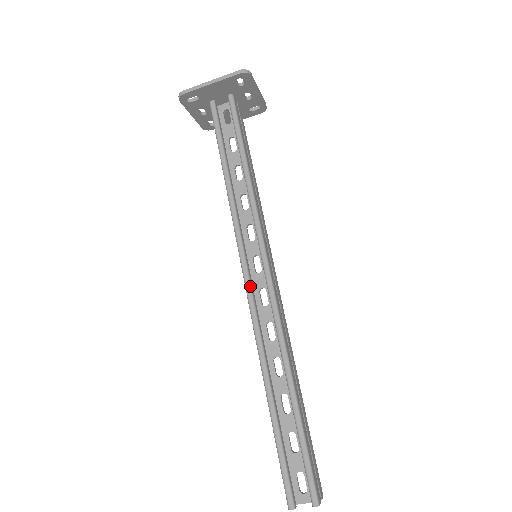
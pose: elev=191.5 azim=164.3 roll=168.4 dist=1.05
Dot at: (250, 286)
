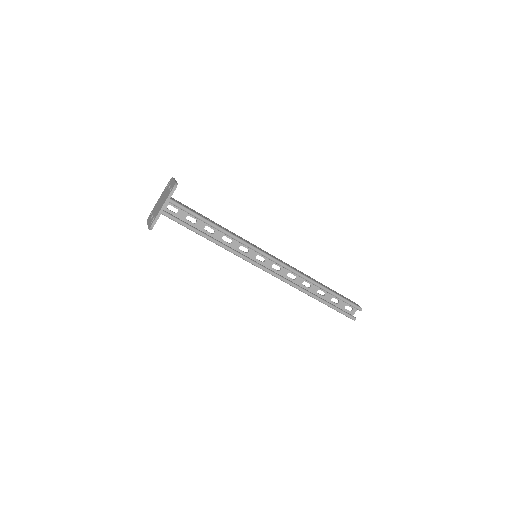
Dot at: (270, 271)
